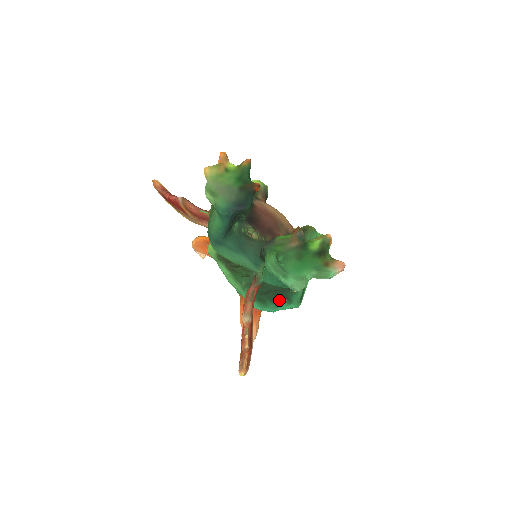
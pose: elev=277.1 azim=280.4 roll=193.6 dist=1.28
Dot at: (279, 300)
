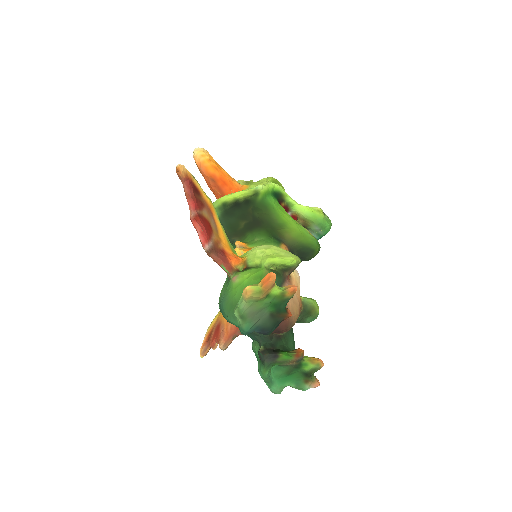
Dot at: occluded
